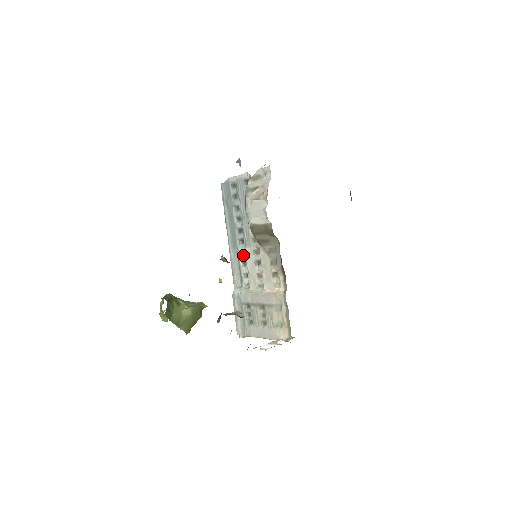
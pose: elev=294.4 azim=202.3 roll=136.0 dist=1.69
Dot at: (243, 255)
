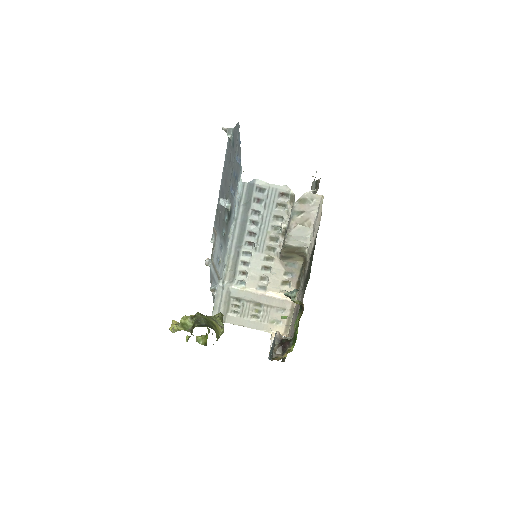
Dot at: (246, 256)
